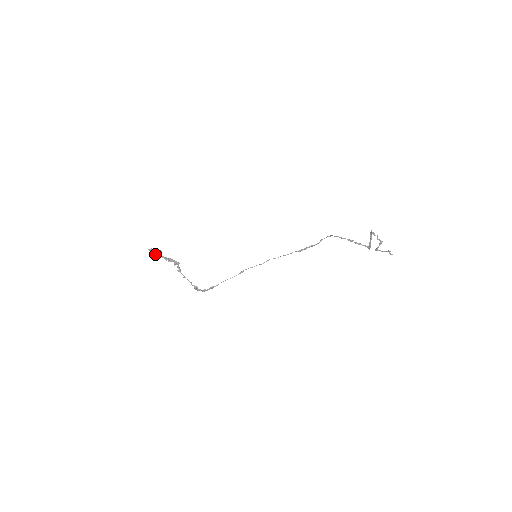
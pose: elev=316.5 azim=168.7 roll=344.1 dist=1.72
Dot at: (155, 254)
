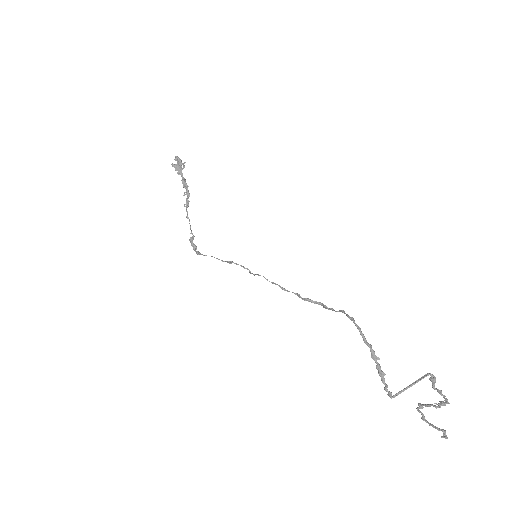
Dot at: (175, 167)
